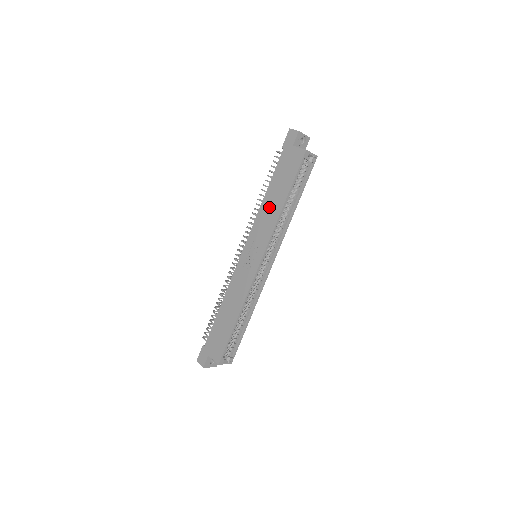
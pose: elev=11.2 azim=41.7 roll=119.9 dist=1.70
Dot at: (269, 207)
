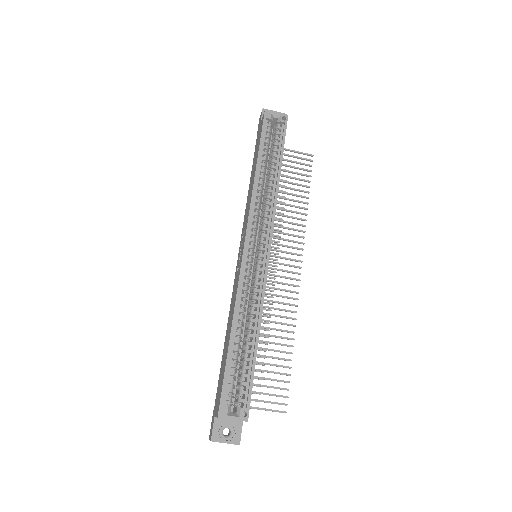
Dot at: (250, 189)
